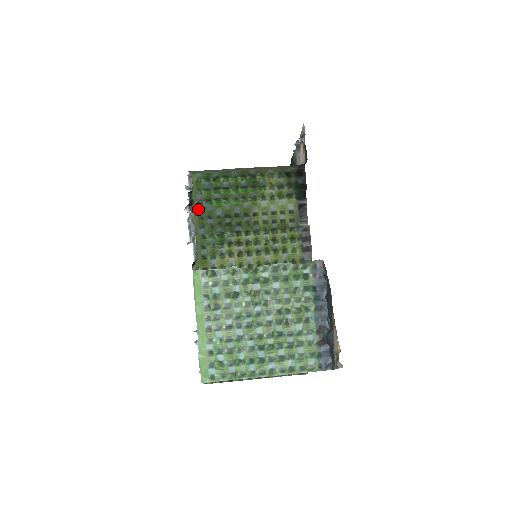
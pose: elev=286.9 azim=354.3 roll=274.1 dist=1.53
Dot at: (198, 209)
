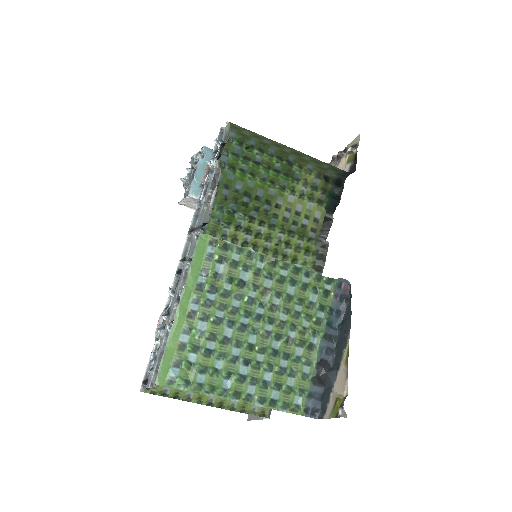
Dot at: occluded
